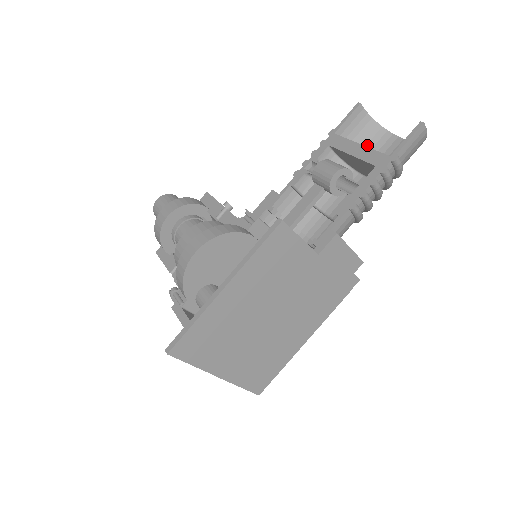
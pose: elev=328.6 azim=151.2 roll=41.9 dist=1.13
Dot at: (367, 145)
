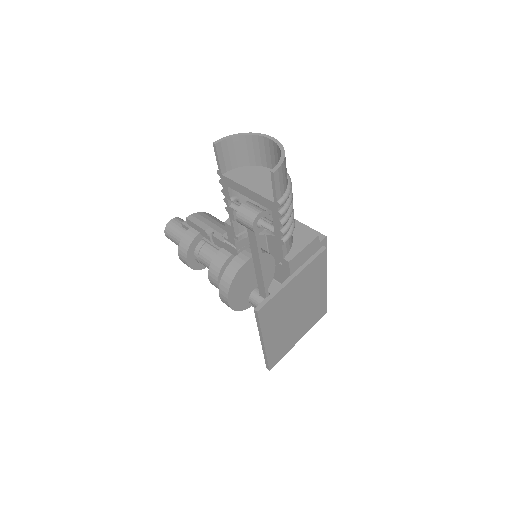
Dot at: (249, 154)
